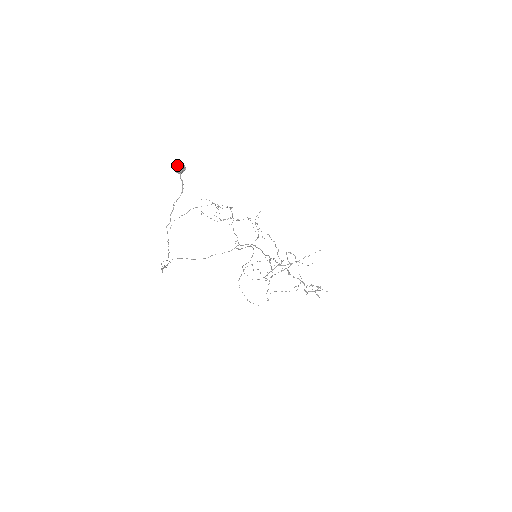
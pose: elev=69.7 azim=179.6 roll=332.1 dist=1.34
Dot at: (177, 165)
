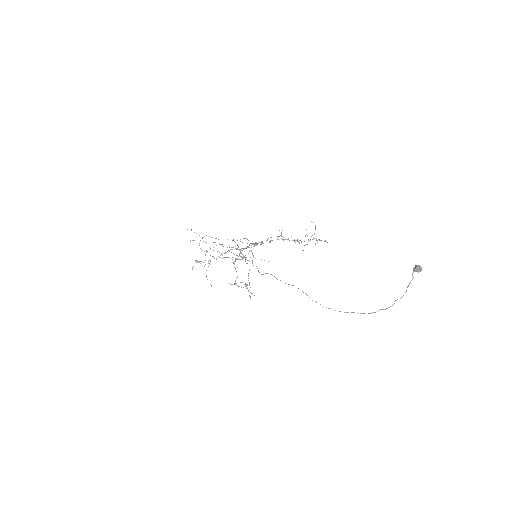
Dot at: occluded
